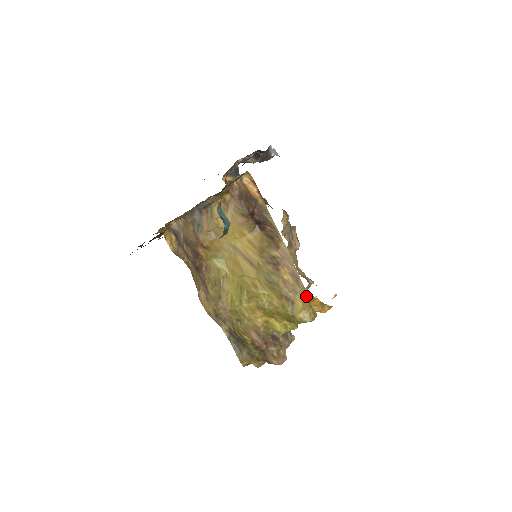
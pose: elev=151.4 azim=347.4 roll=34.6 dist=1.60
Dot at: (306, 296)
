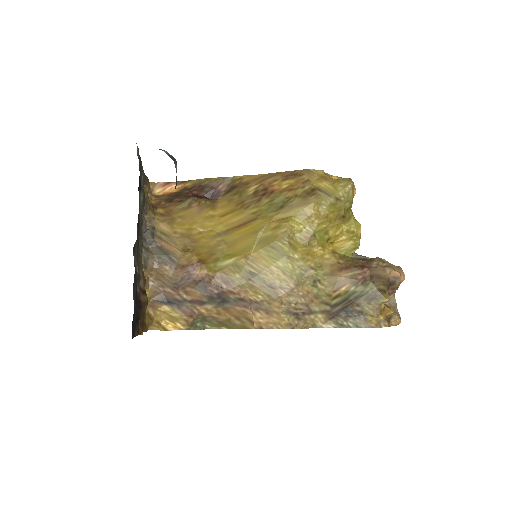
Dot at: (318, 174)
